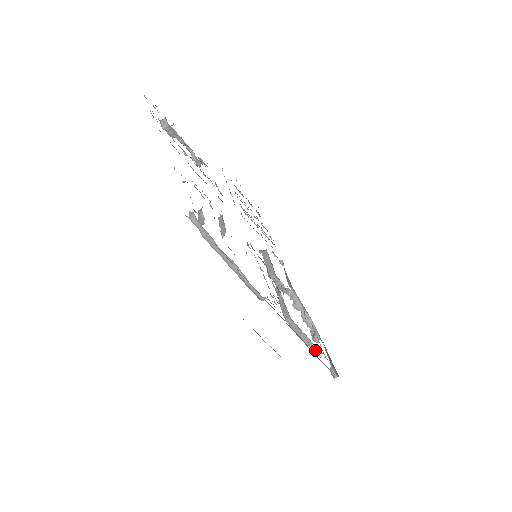
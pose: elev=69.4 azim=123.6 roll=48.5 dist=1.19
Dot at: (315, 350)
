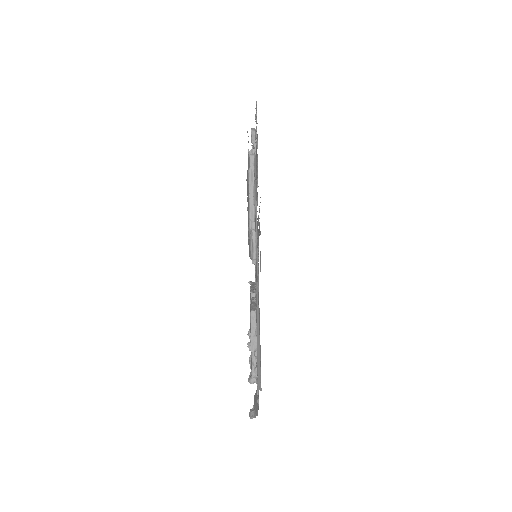
Dot at: (254, 367)
